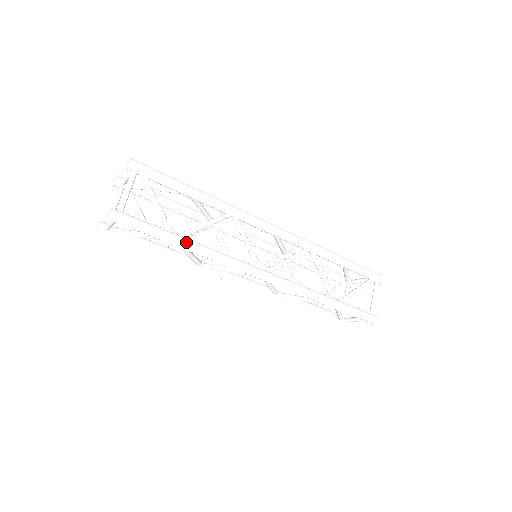
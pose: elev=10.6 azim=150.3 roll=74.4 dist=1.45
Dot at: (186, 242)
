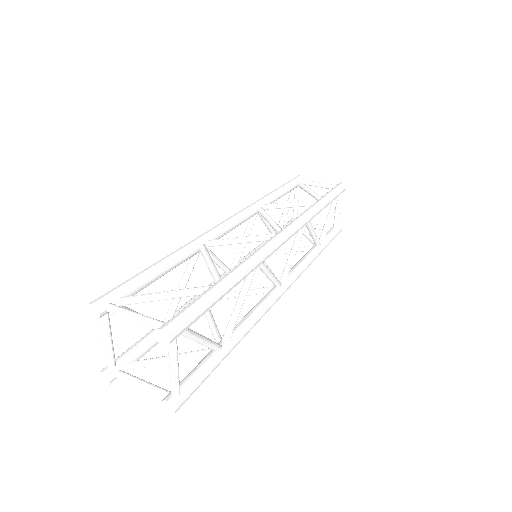
Dot at: (236, 344)
